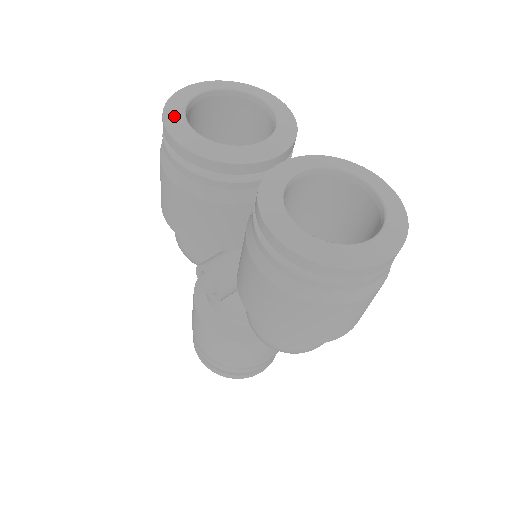
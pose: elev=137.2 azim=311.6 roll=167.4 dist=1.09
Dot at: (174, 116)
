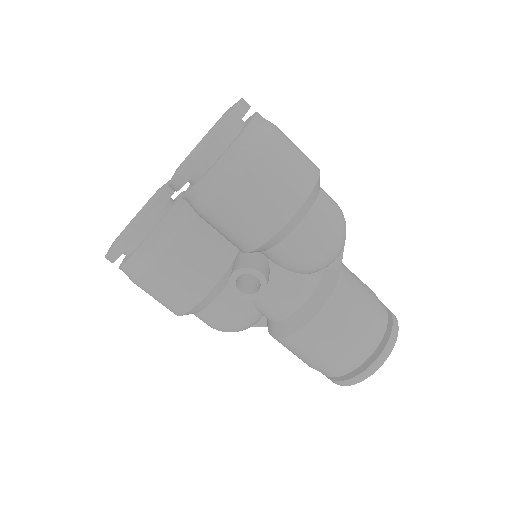
Dot at: (111, 247)
